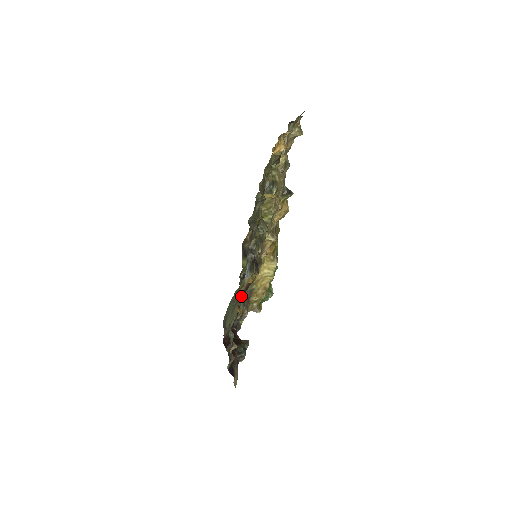
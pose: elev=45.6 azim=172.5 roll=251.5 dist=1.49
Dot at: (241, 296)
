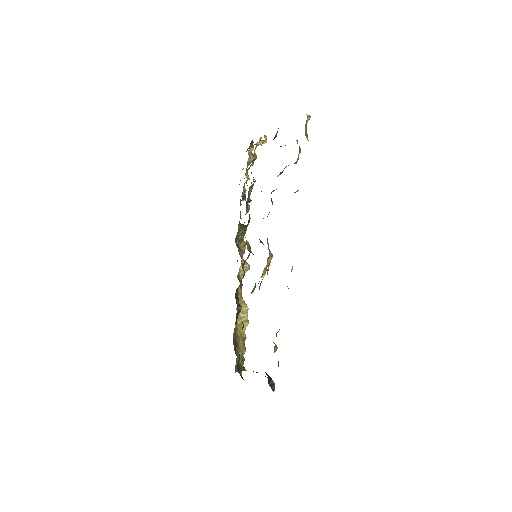
Dot at: occluded
